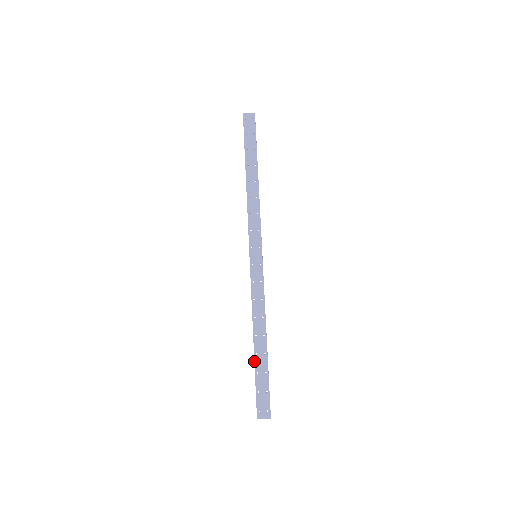
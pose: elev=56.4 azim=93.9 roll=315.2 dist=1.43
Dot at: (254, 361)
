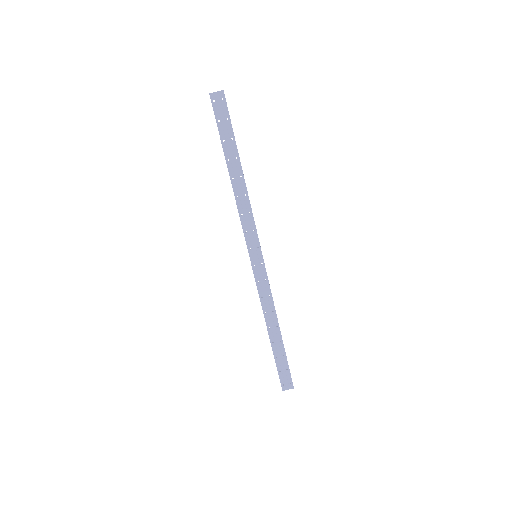
Dot at: (272, 349)
